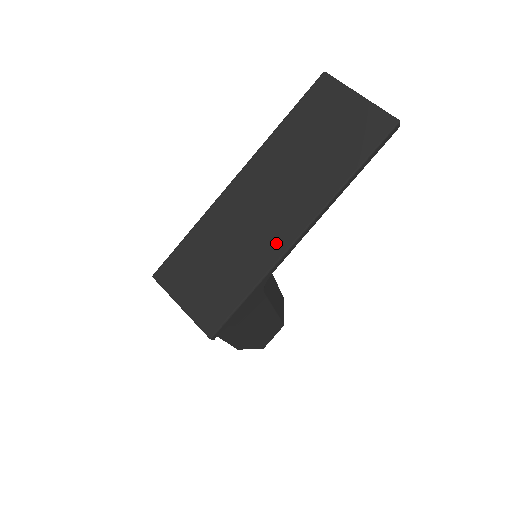
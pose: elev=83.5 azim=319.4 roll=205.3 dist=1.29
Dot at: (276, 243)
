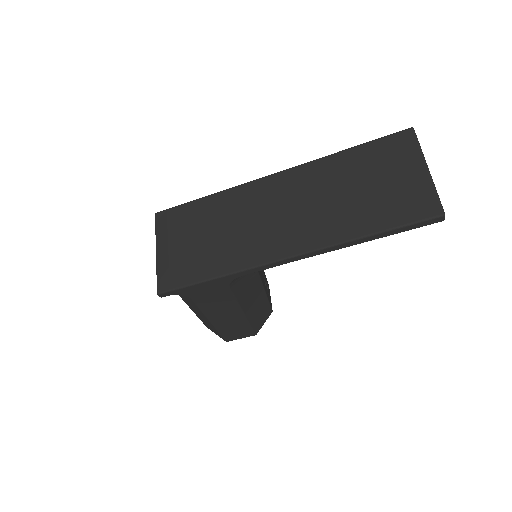
Dot at: (261, 252)
